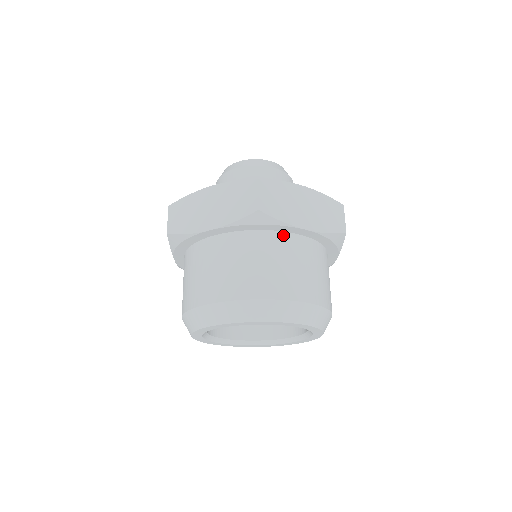
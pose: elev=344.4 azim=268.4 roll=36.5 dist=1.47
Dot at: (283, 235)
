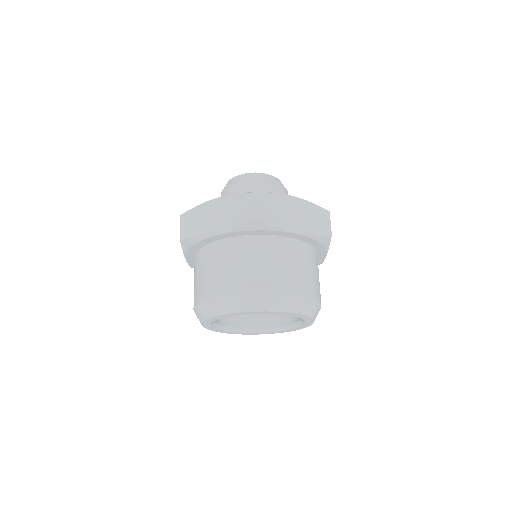
Dot at: (277, 239)
